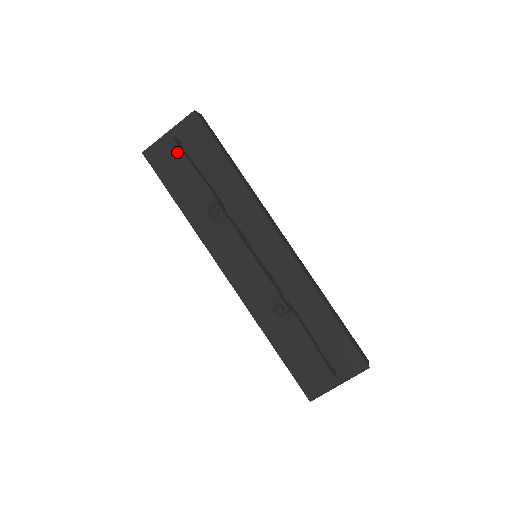
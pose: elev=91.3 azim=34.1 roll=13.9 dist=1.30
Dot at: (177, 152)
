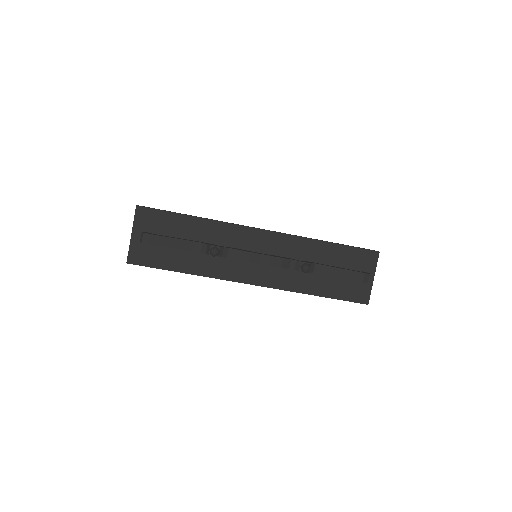
Dot at: (155, 239)
